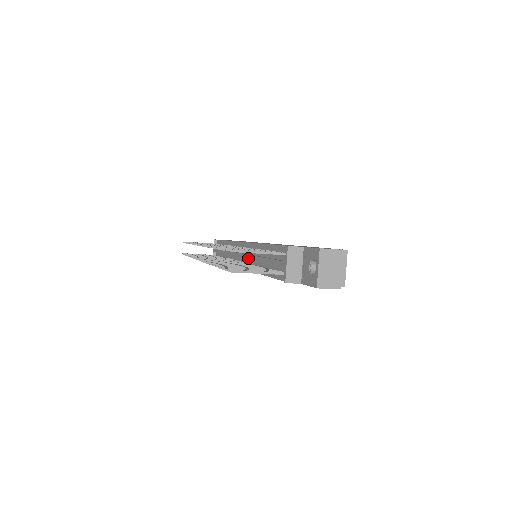
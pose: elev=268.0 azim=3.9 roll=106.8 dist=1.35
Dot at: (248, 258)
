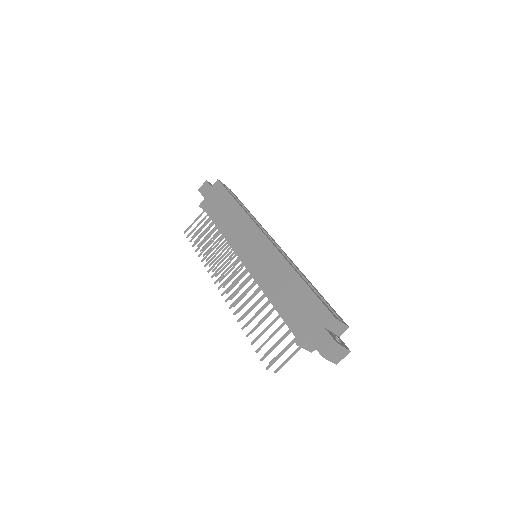
Dot at: occluded
